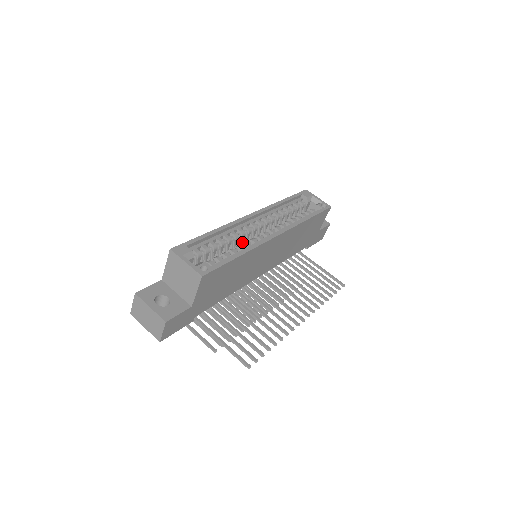
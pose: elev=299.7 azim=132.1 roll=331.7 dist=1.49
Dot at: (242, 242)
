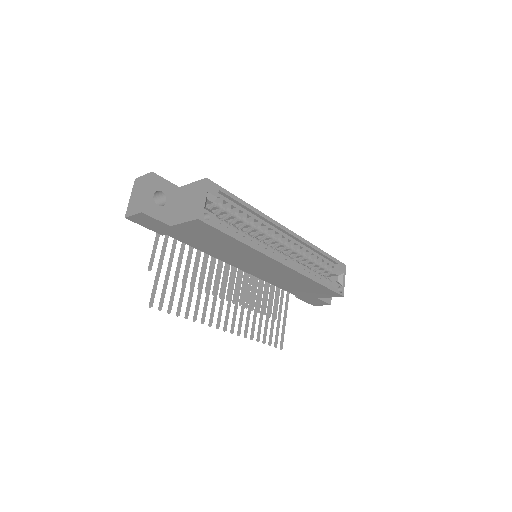
Dot at: (259, 236)
